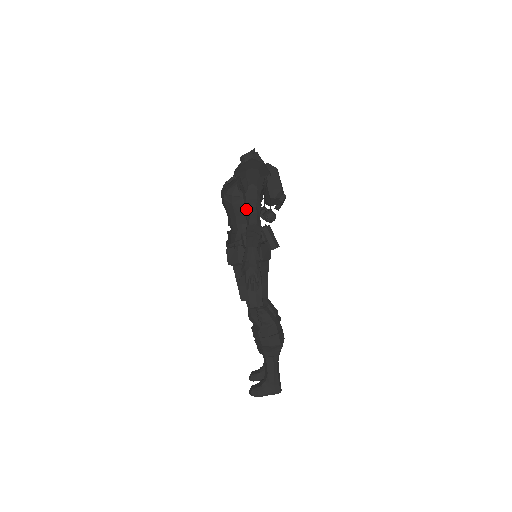
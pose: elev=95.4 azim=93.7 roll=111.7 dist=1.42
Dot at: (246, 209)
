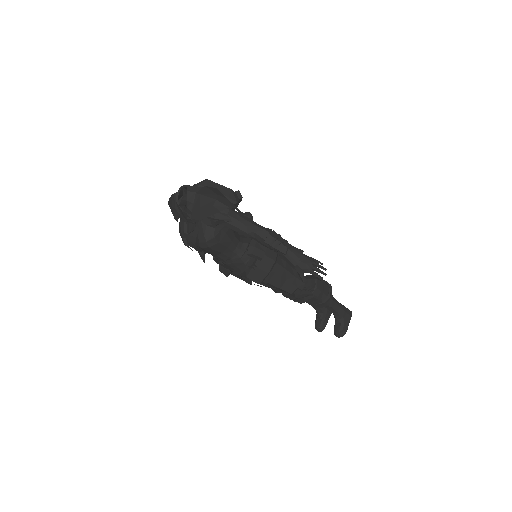
Dot at: (244, 232)
